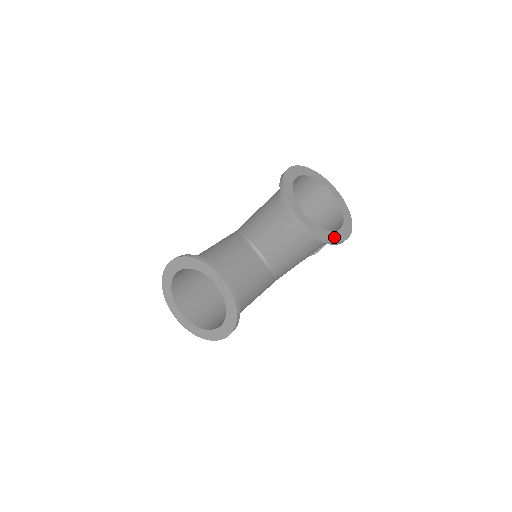
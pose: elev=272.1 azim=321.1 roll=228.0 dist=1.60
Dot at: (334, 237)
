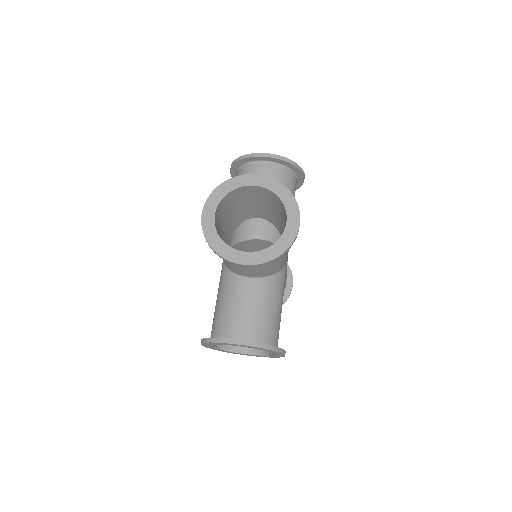
Dot at: occluded
